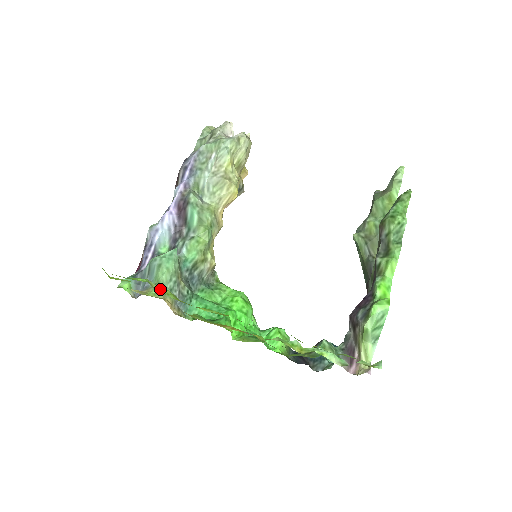
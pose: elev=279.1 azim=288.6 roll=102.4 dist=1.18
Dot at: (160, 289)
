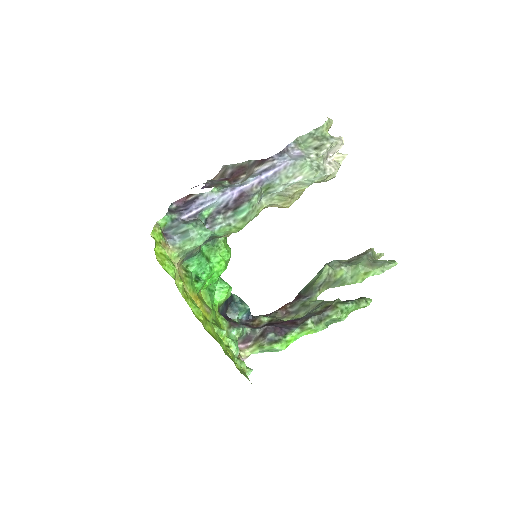
Dot at: (179, 277)
